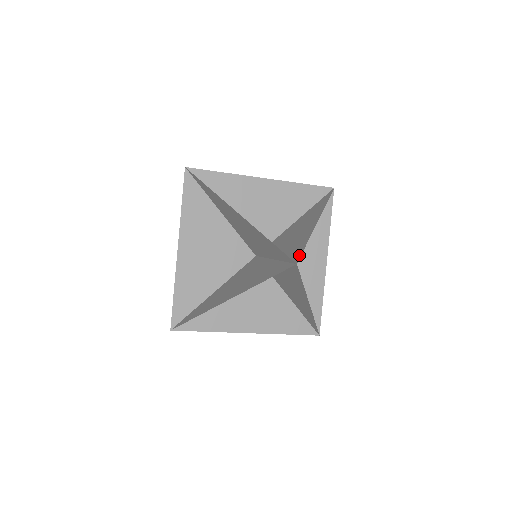
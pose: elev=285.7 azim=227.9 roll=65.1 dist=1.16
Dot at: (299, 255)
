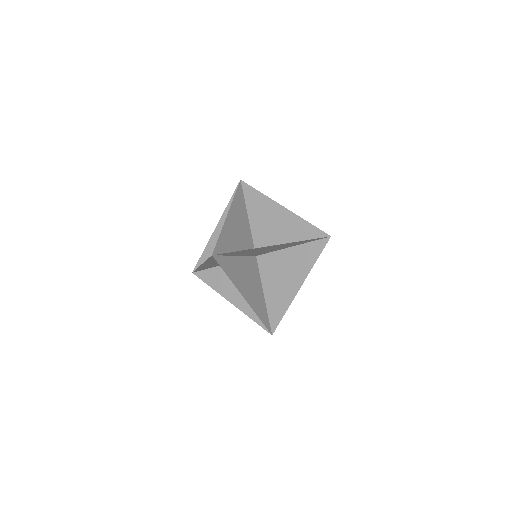
Dot at: (321, 232)
